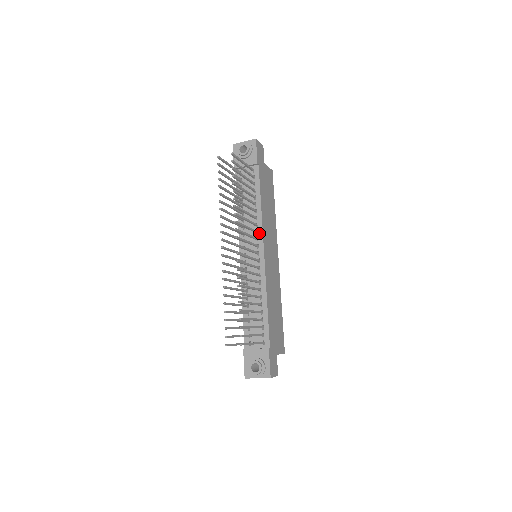
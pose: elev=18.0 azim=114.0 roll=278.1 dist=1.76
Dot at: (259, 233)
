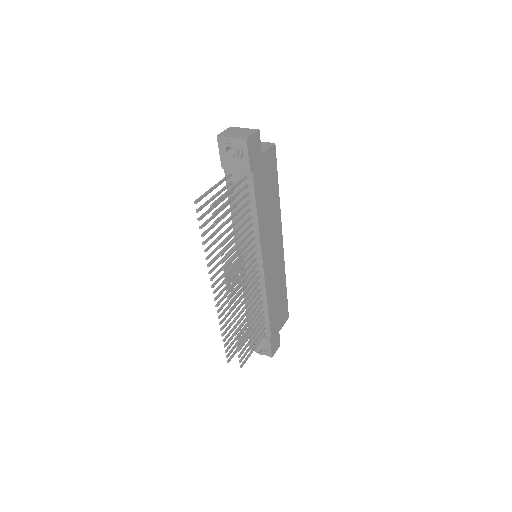
Dot at: (257, 246)
